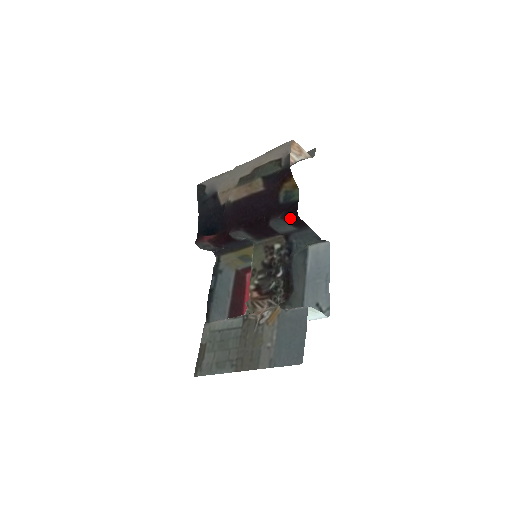
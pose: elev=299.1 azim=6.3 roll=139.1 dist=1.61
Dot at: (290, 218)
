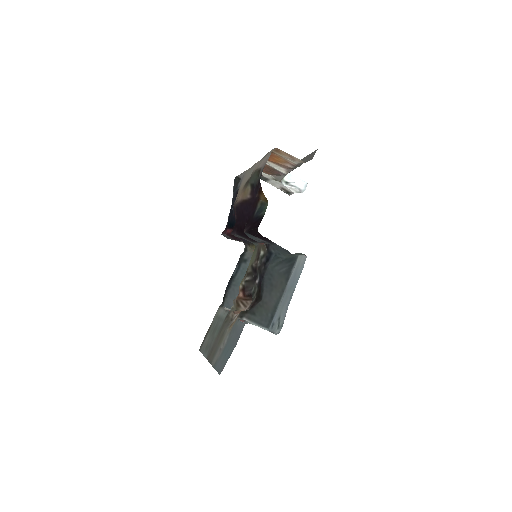
Dot at: (253, 233)
